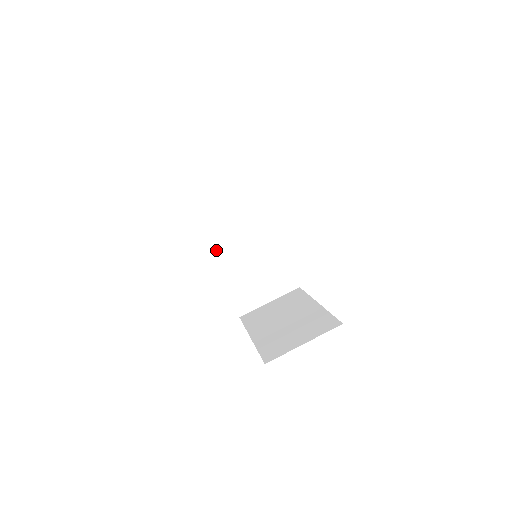
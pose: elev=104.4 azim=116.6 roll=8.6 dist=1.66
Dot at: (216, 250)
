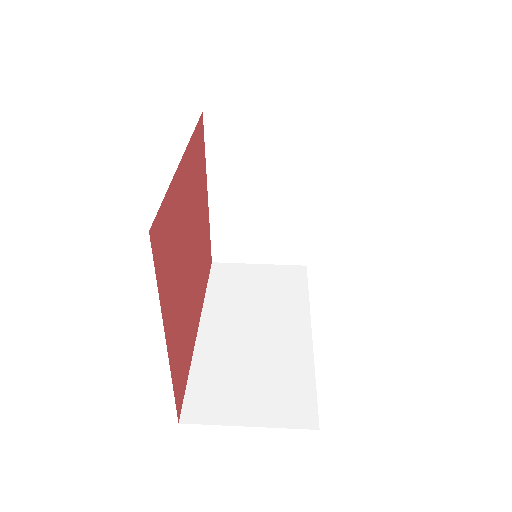
Dot at: (213, 319)
